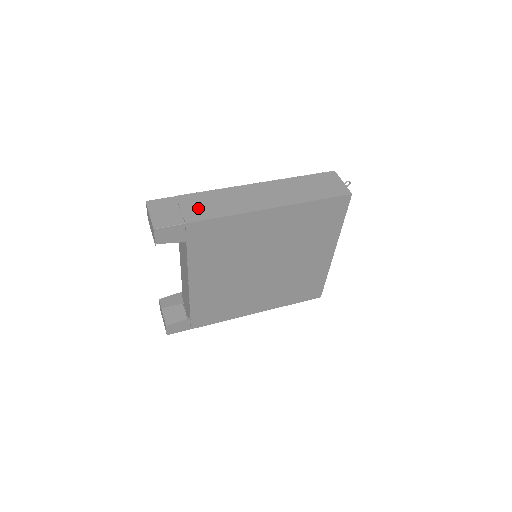
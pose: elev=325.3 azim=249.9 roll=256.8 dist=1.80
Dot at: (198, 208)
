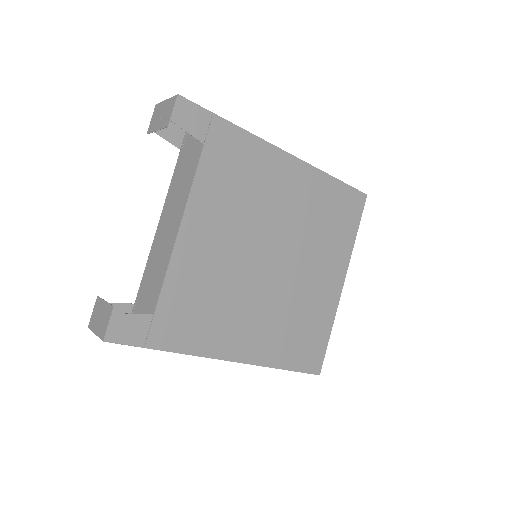
Dot at: occluded
